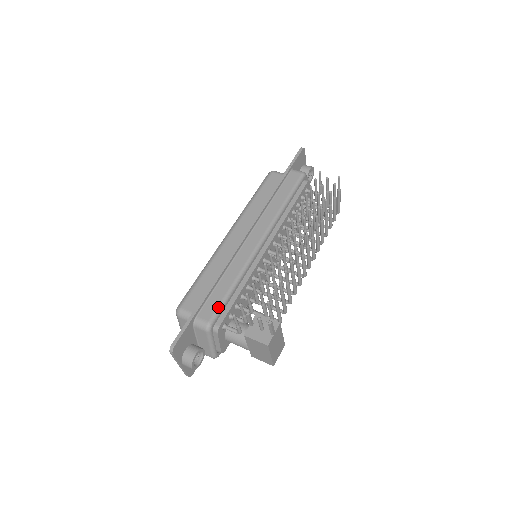
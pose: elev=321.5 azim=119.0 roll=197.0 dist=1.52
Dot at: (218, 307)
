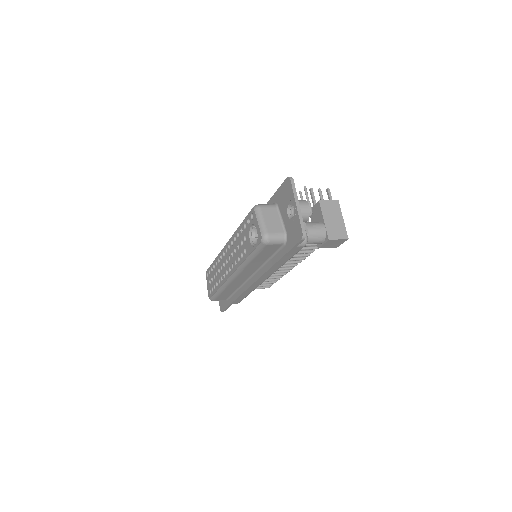
Dot at: occluded
